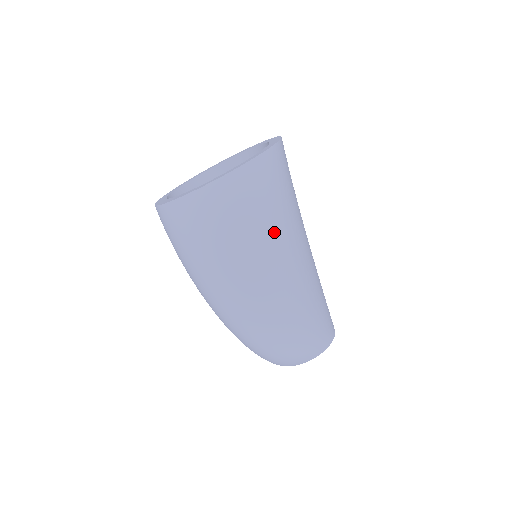
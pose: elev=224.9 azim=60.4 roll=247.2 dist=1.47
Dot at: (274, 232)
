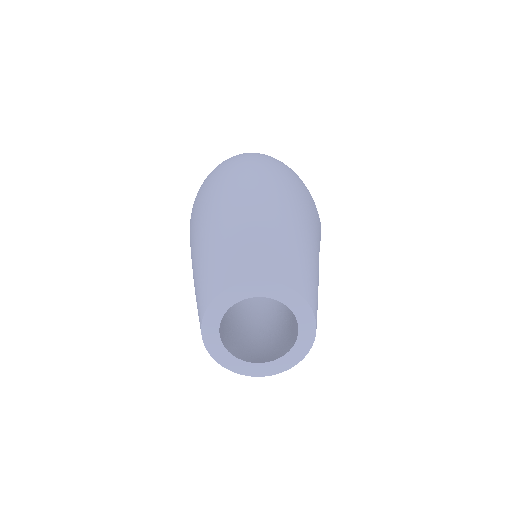
Dot at: occluded
